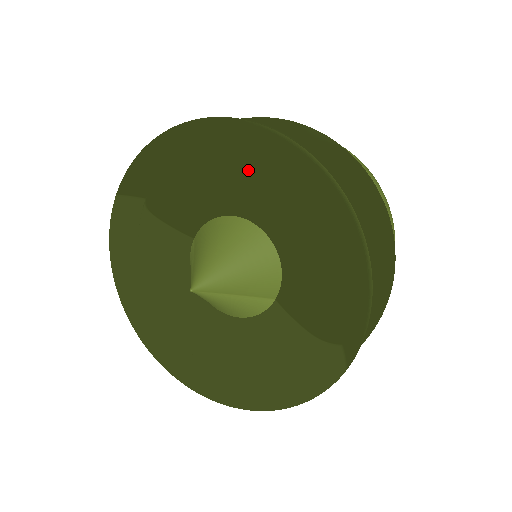
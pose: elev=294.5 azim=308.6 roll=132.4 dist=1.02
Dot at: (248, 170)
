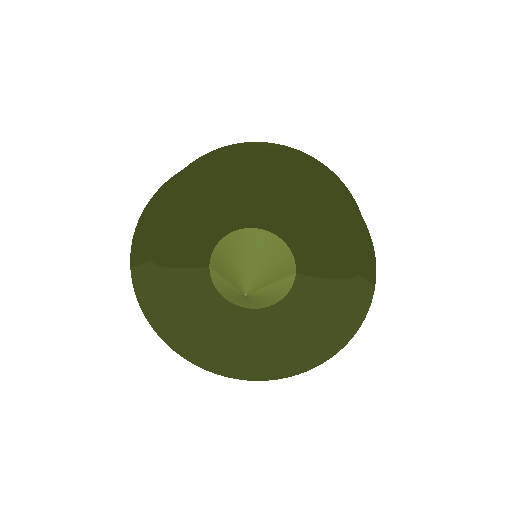
Dot at: (231, 191)
